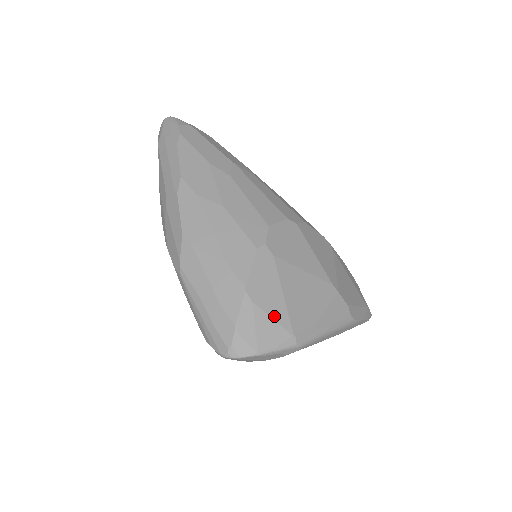
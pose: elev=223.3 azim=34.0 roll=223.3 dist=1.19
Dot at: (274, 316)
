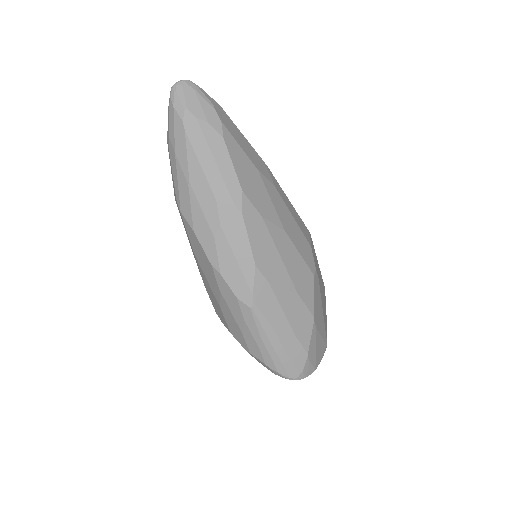
Dot at: (322, 334)
